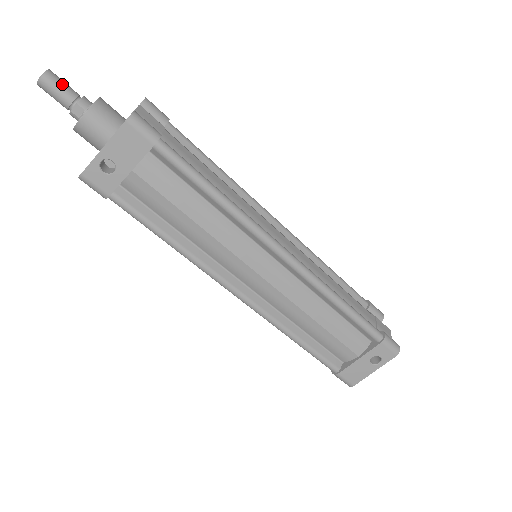
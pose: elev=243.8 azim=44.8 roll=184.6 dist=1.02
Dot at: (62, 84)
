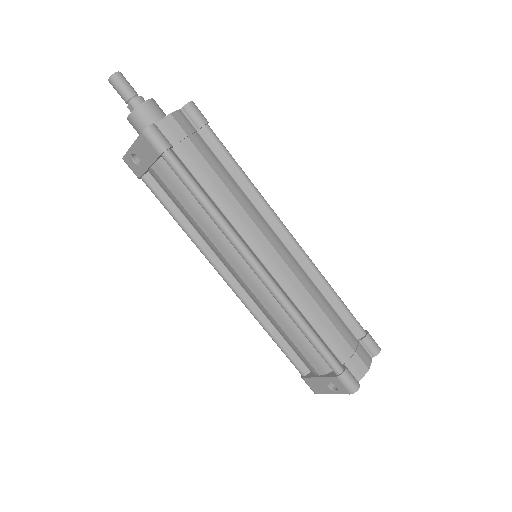
Dot at: (123, 85)
